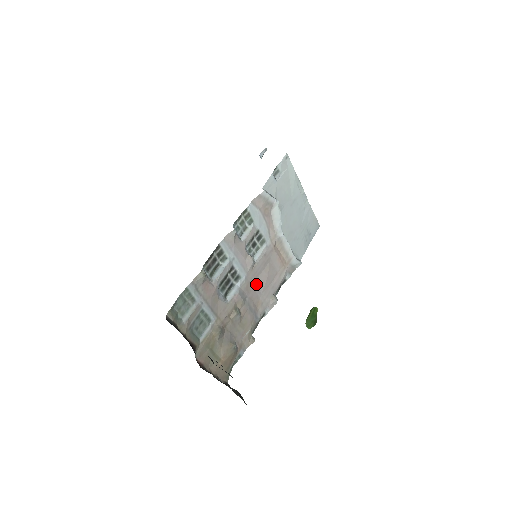
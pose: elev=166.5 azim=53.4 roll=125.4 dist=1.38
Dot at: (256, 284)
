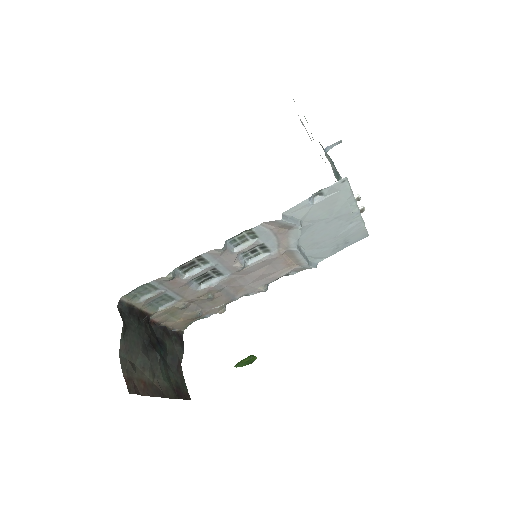
Dot at: (243, 278)
